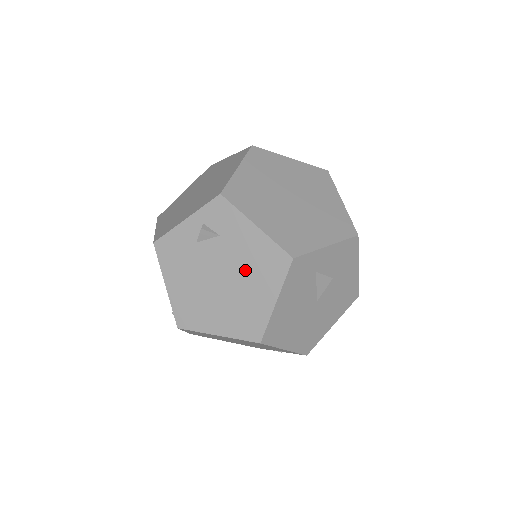
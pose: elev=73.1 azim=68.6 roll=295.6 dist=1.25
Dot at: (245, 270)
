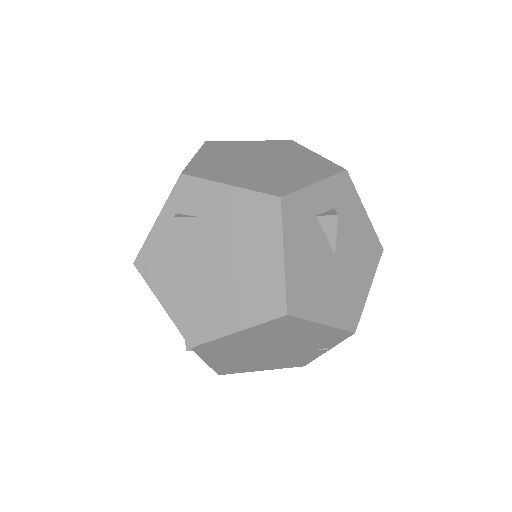
Dot at: (236, 239)
